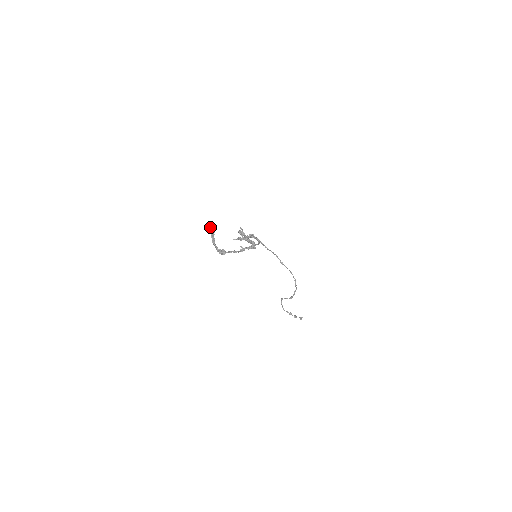
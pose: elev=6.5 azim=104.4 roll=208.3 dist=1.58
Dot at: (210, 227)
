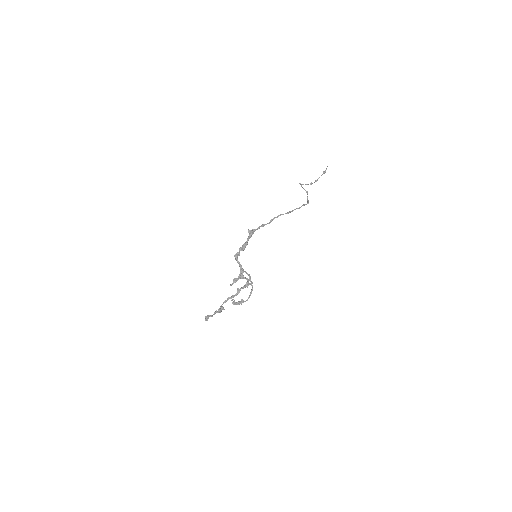
Dot at: (206, 318)
